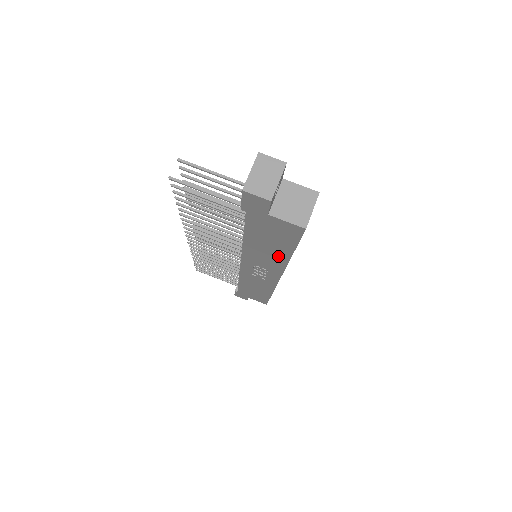
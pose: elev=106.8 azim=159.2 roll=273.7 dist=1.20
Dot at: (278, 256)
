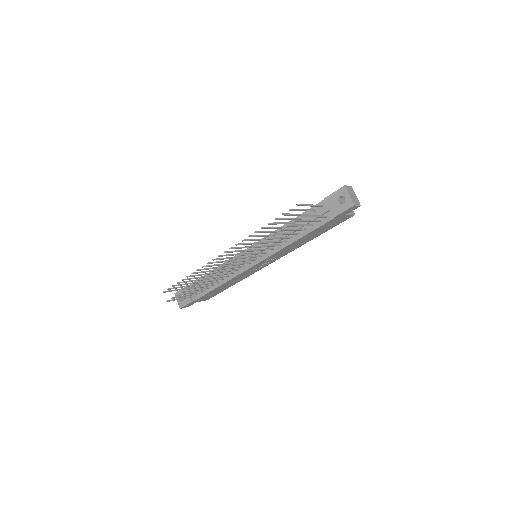
Dot at: (305, 242)
